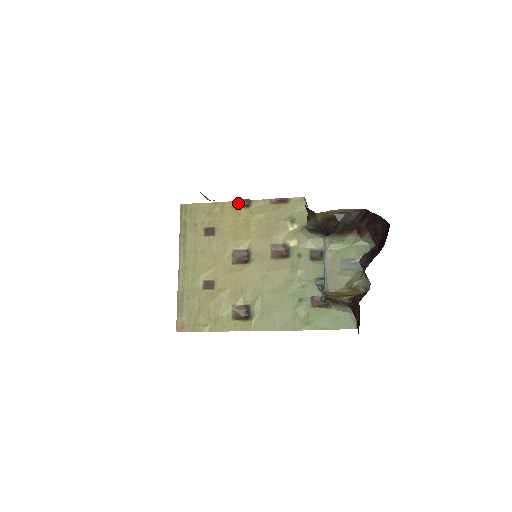
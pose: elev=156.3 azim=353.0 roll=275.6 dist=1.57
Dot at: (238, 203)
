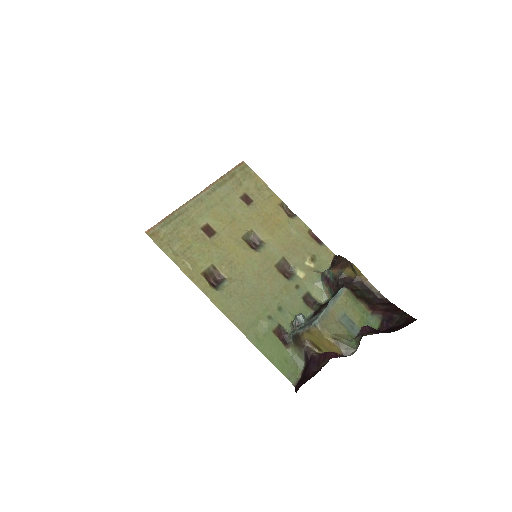
Dot at: (284, 207)
